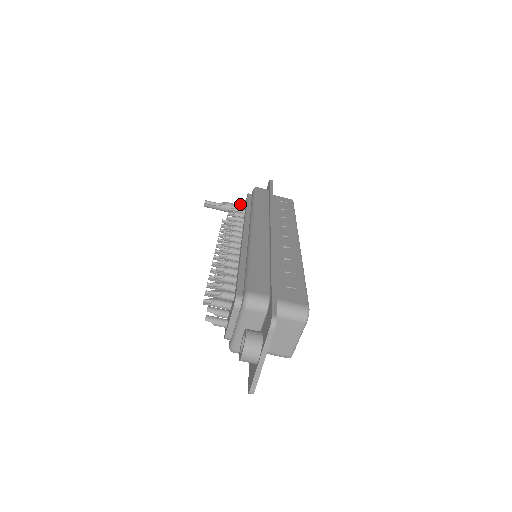
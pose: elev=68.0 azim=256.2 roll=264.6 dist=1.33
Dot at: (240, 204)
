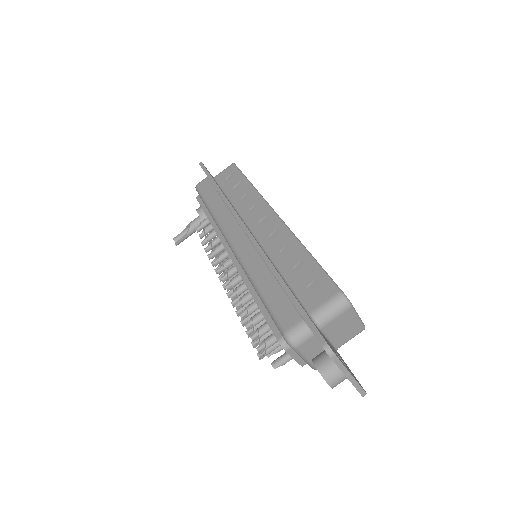
Dot at: (200, 216)
